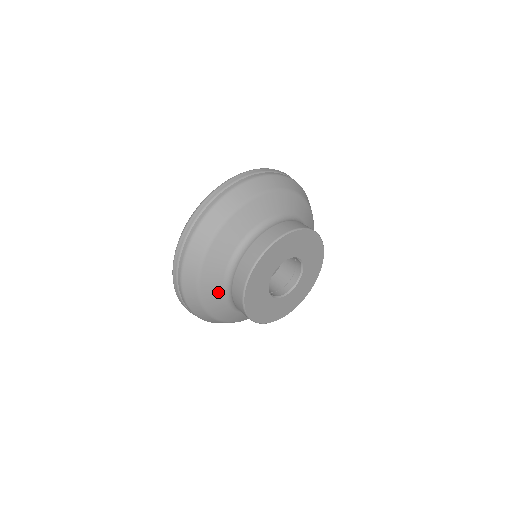
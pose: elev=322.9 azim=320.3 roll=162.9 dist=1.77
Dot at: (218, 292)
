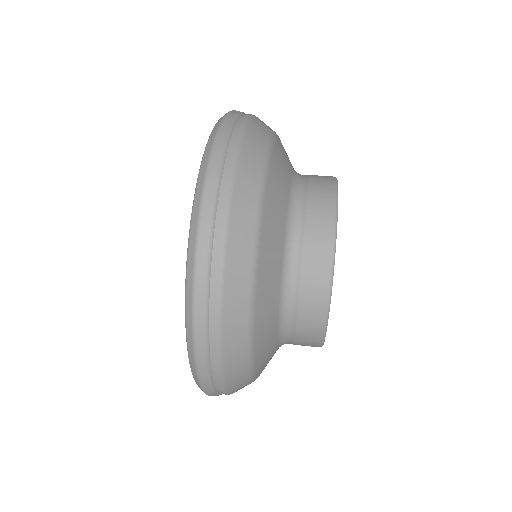
Dot at: (272, 343)
